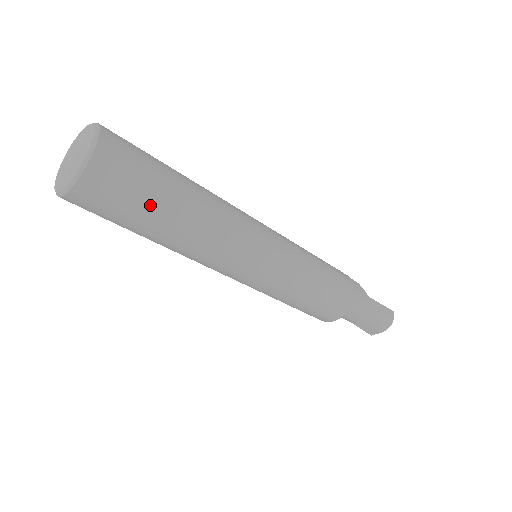
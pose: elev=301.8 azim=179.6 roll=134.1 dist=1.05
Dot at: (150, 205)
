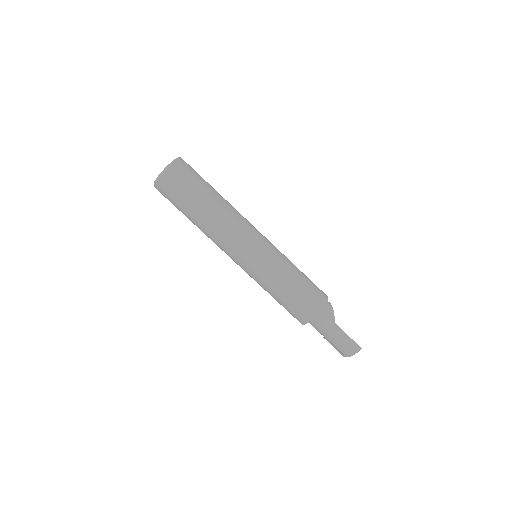
Dot at: (184, 204)
